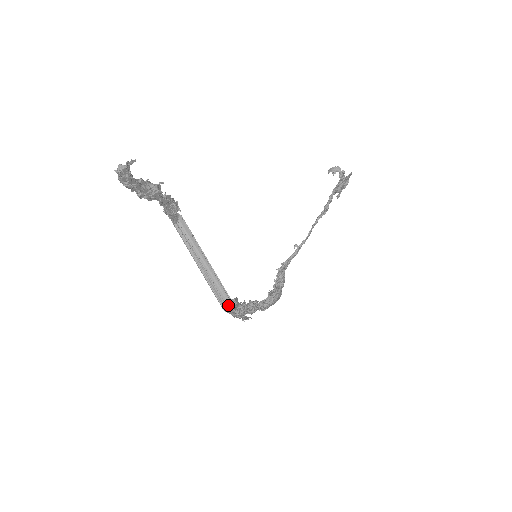
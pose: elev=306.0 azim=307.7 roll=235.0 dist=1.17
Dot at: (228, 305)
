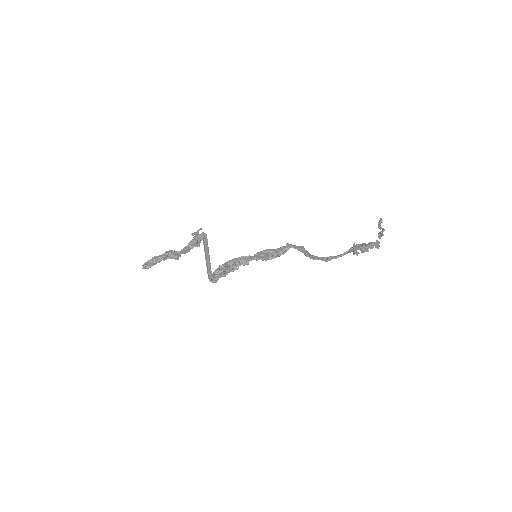
Dot at: (211, 280)
